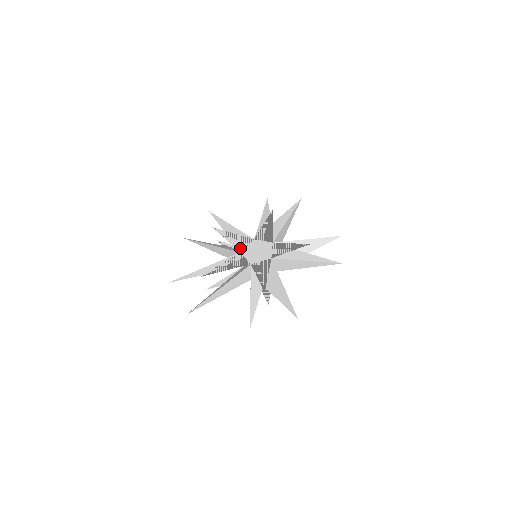
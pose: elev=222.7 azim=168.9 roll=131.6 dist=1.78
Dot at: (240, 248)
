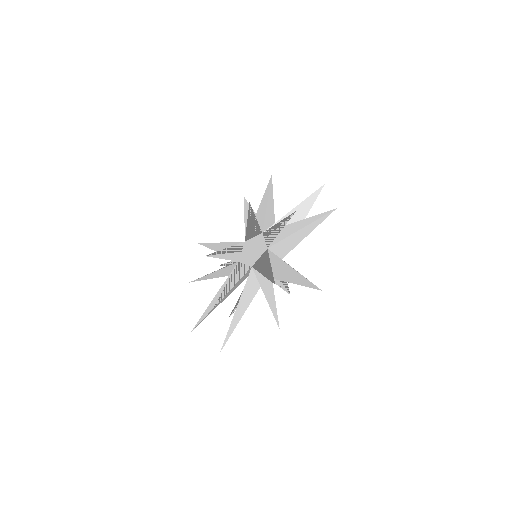
Dot at: (236, 258)
